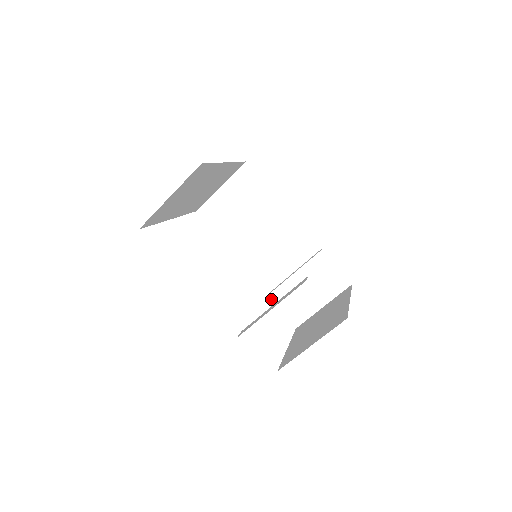
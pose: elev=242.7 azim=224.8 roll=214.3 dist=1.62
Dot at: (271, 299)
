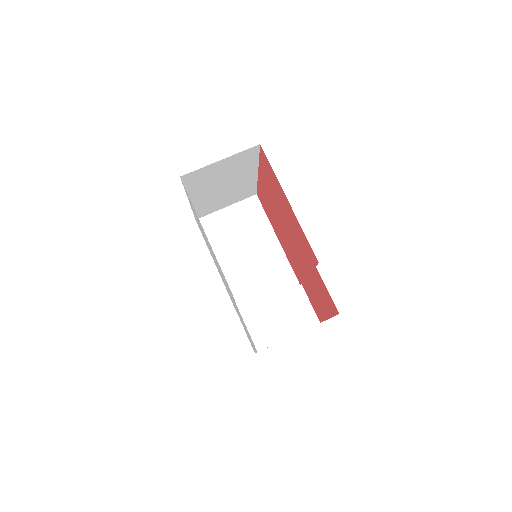
Dot at: occluded
